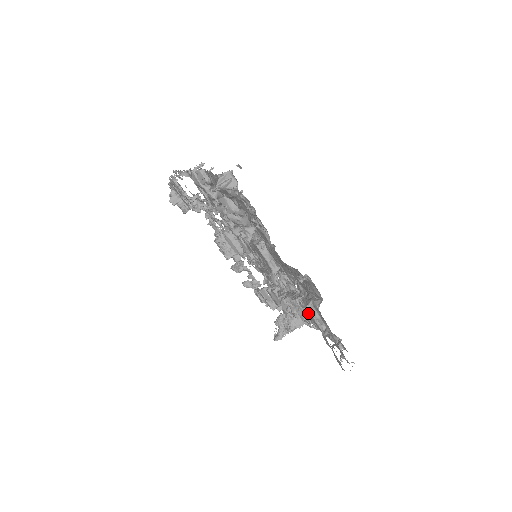
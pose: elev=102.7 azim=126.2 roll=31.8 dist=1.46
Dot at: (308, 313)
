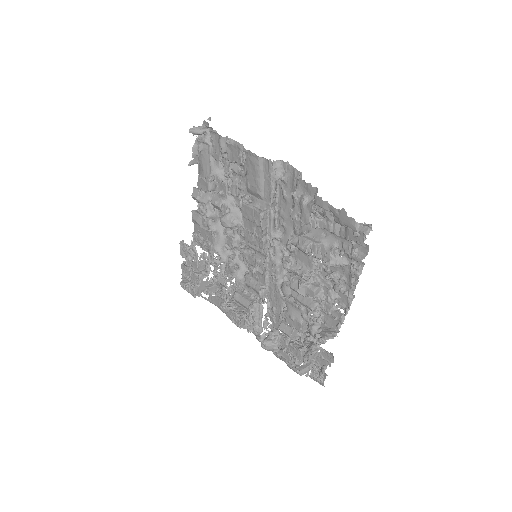
Dot at: (300, 214)
